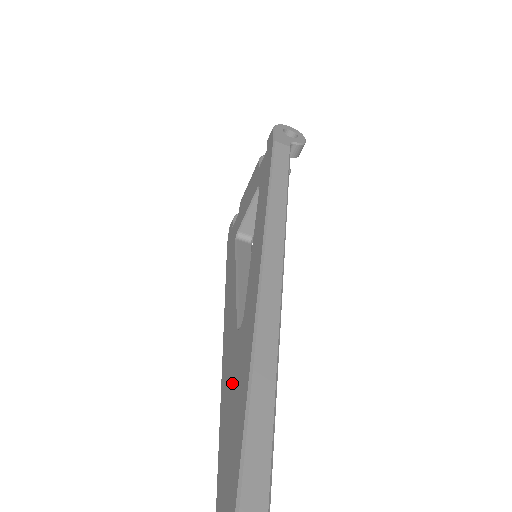
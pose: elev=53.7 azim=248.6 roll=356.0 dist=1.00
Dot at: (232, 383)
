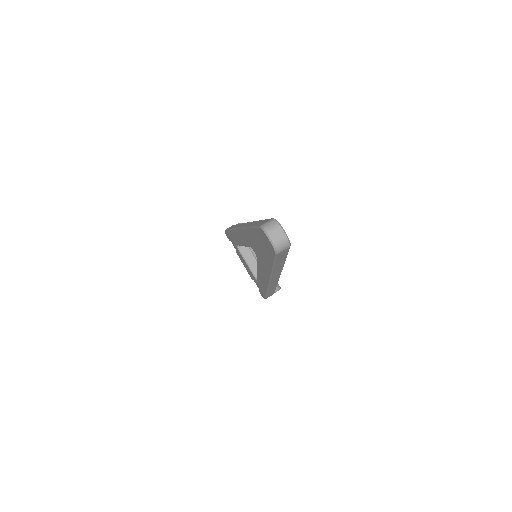
Dot at: (260, 254)
